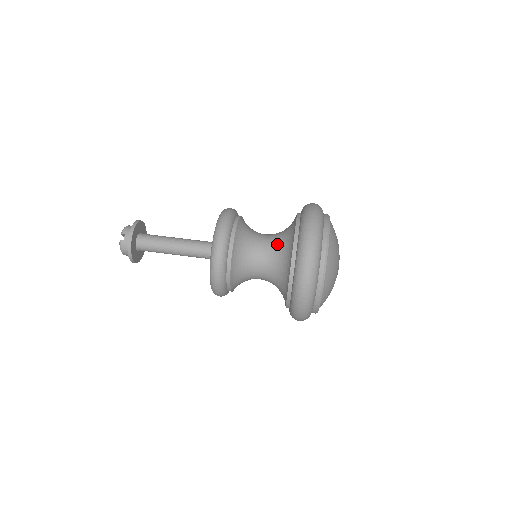
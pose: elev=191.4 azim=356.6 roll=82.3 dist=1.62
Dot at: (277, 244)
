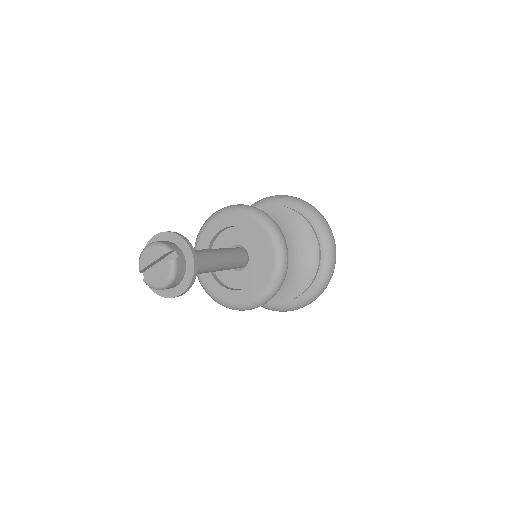
Dot at: (283, 234)
